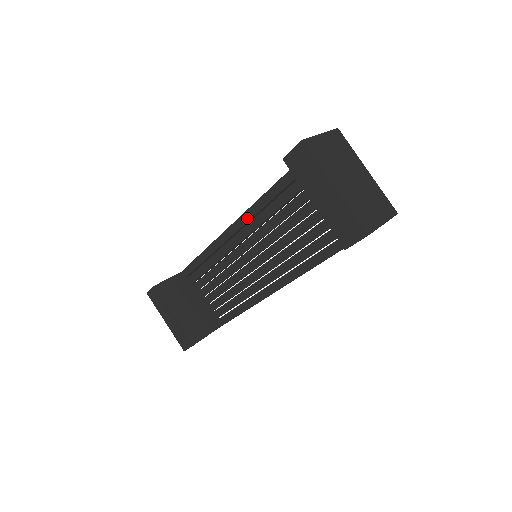
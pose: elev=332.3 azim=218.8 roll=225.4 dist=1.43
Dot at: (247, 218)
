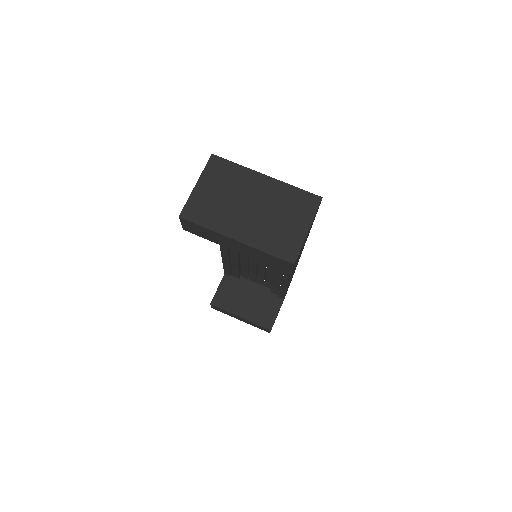
Dot at: occluded
